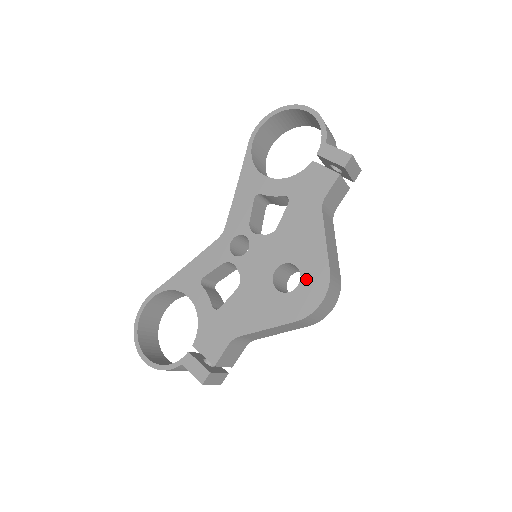
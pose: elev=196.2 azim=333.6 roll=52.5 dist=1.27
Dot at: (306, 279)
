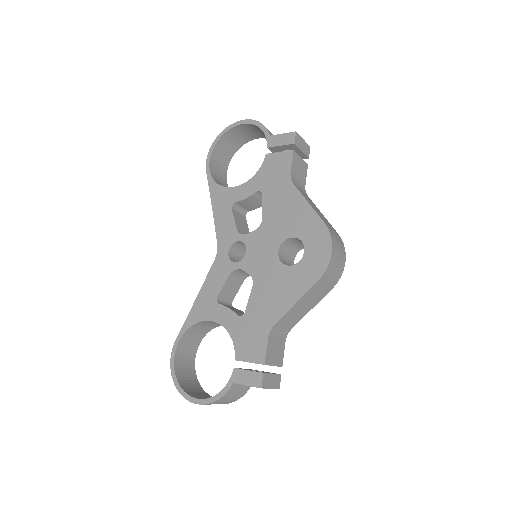
Dot at: (308, 242)
